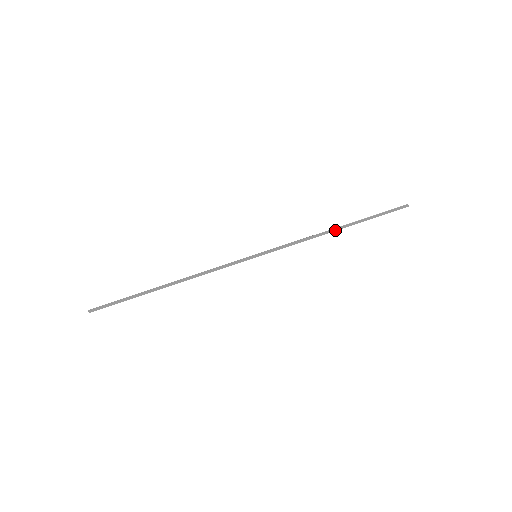
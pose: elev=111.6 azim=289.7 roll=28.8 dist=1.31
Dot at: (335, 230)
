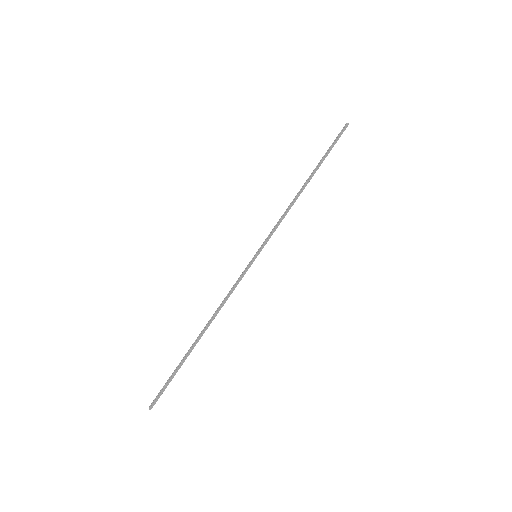
Dot at: (304, 187)
